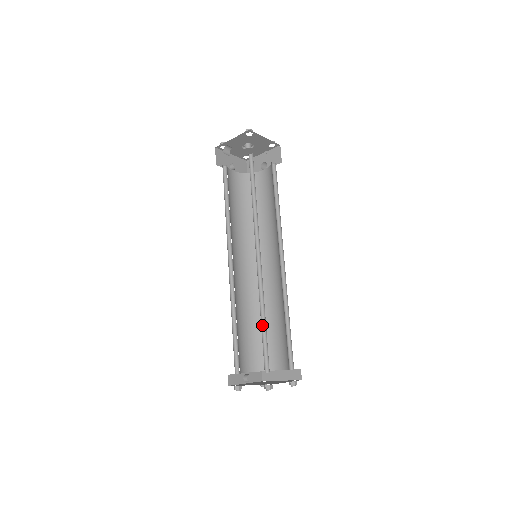
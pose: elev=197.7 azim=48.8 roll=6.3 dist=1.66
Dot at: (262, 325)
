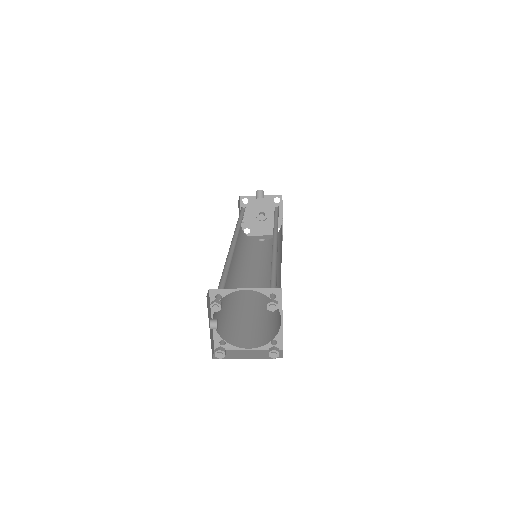
Dot at: (271, 270)
